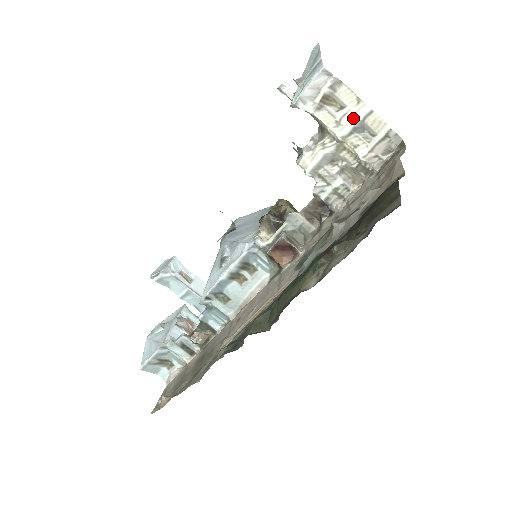
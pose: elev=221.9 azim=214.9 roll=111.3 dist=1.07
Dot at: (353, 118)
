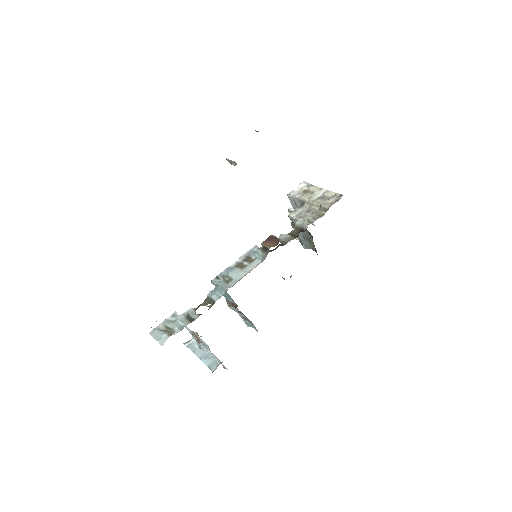
Dot at: (318, 194)
